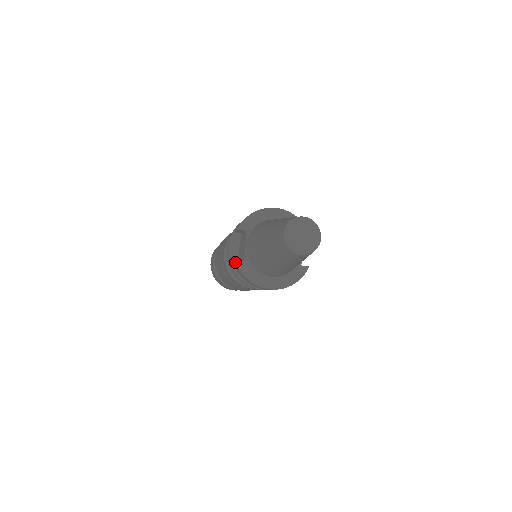
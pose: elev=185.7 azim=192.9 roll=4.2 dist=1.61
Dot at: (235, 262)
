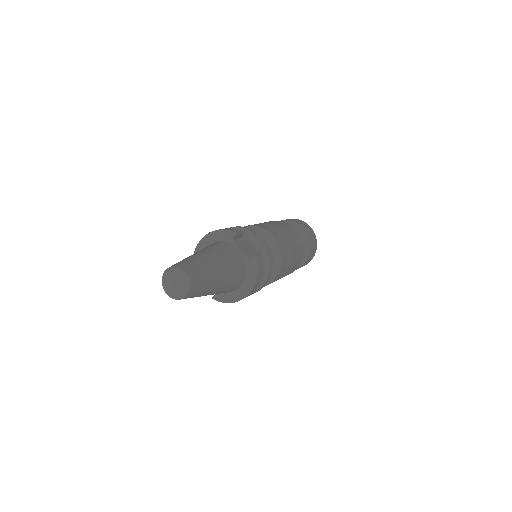
Dot at: (214, 299)
